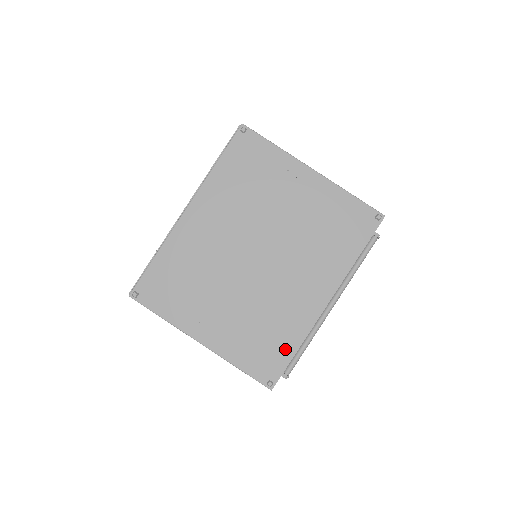
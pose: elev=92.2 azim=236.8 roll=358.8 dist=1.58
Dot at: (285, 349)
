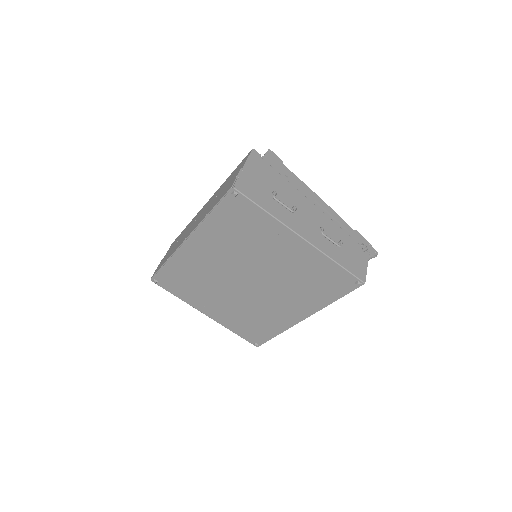
Dot at: (268, 333)
